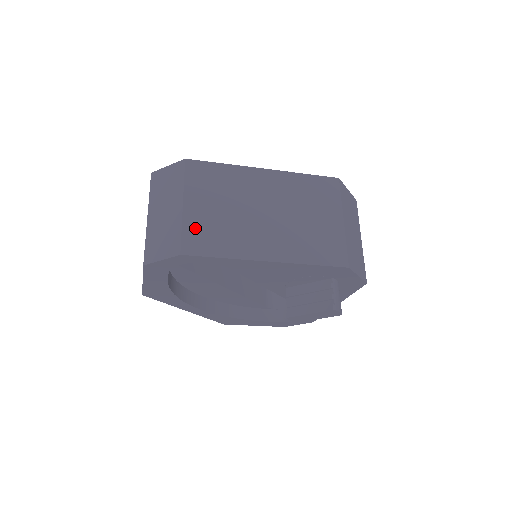
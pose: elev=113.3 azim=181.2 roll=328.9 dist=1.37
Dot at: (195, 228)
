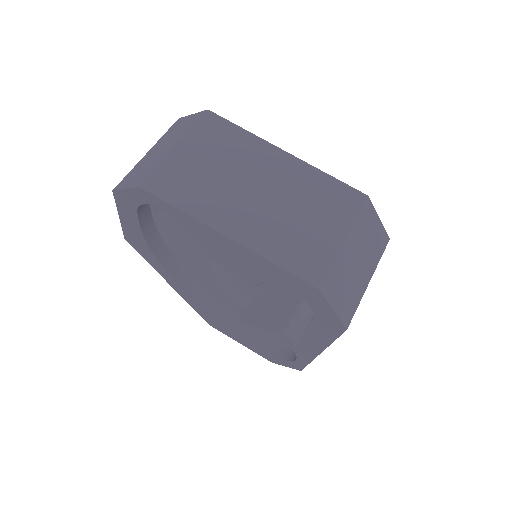
Dot at: (172, 171)
